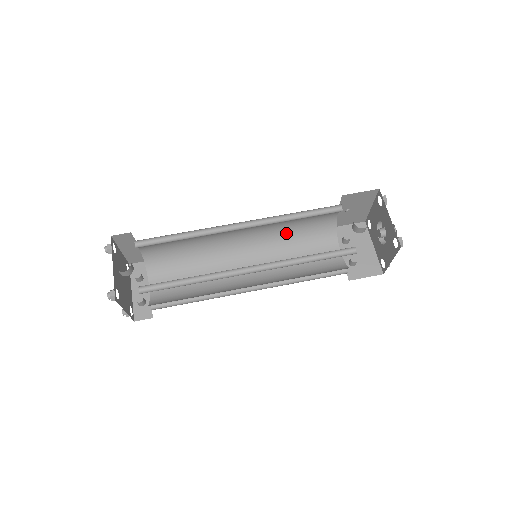
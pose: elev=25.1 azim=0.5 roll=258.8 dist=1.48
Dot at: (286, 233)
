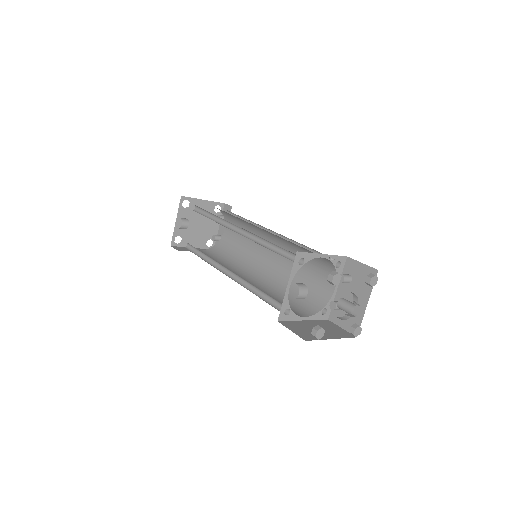
Dot at: (294, 244)
